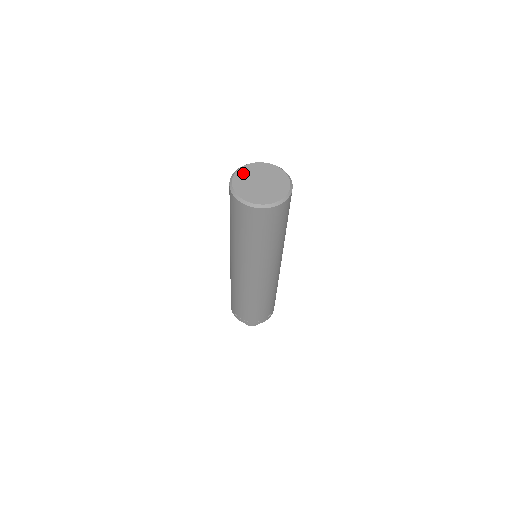
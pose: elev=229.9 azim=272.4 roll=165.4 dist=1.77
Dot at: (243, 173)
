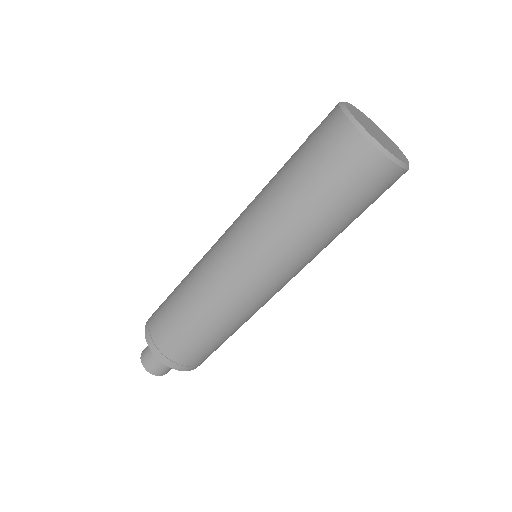
Dot at: (354, 109)
